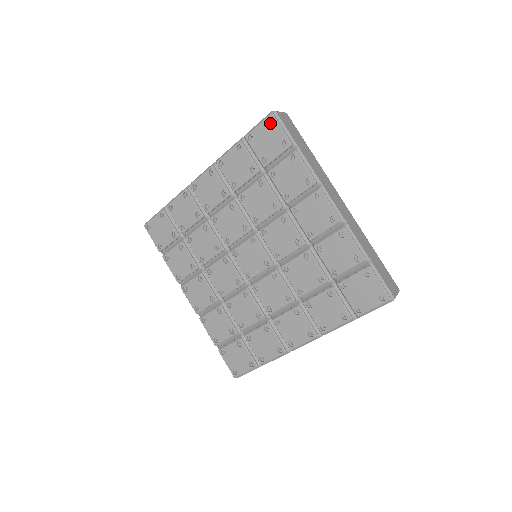
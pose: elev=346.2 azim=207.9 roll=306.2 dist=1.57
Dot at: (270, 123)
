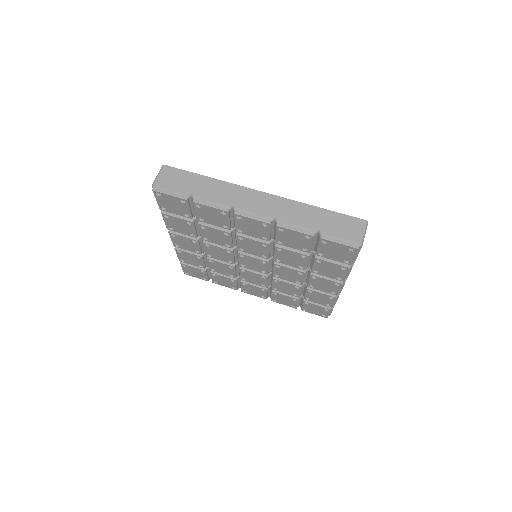
Dot at: (350, 247)
